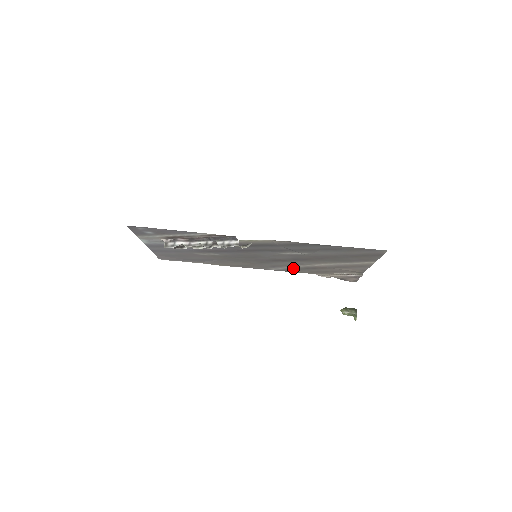
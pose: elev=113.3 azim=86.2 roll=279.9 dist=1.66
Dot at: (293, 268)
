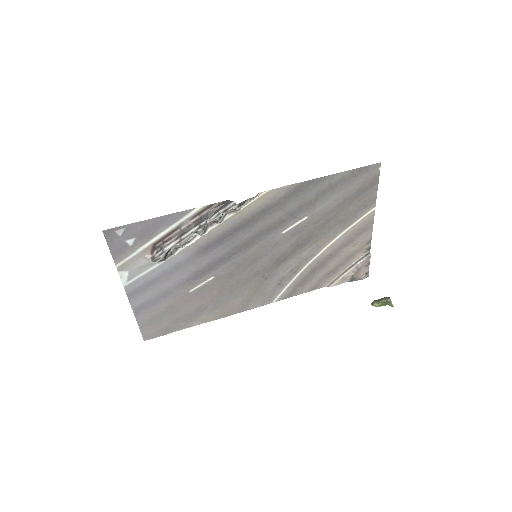
Dot at: (299, 280)
